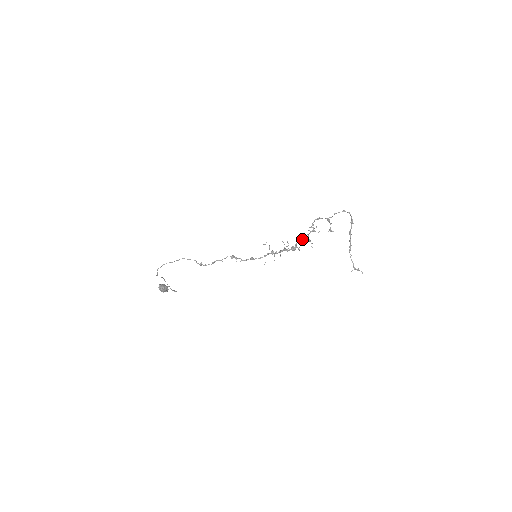
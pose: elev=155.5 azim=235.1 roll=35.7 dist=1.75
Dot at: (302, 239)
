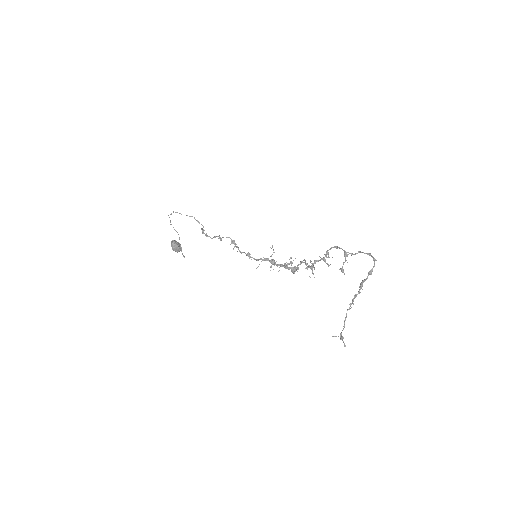
Dot at: occluded
